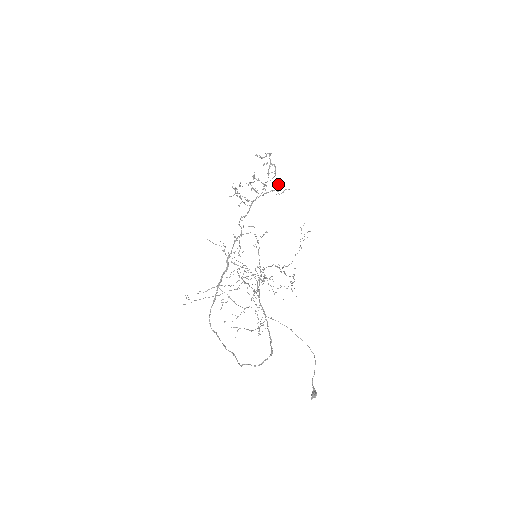
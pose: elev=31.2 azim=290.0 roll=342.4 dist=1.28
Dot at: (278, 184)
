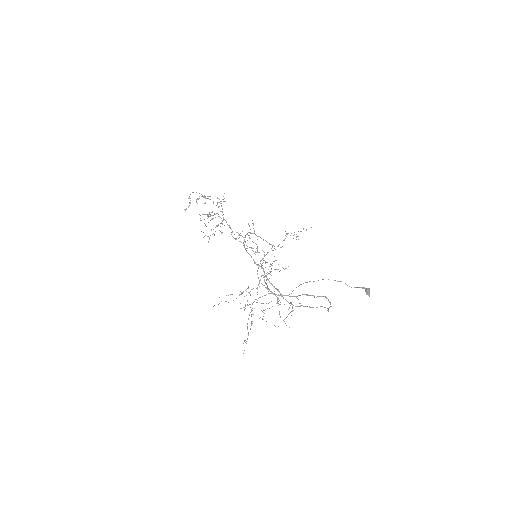
Dot at: occluded
